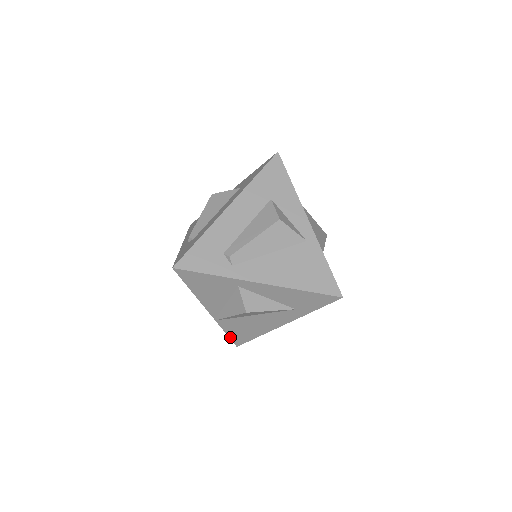
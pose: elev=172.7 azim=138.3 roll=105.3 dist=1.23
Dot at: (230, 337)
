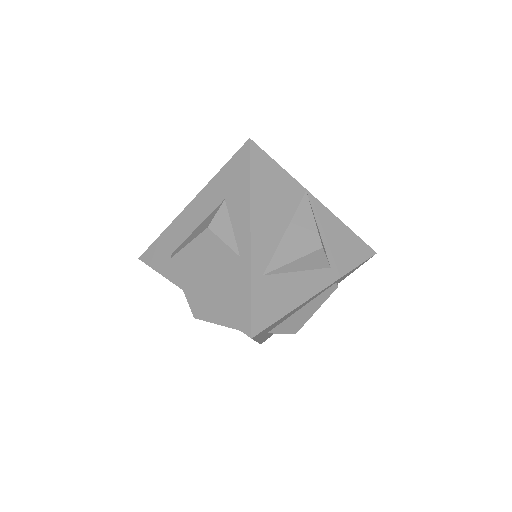
Dot at: occluded
